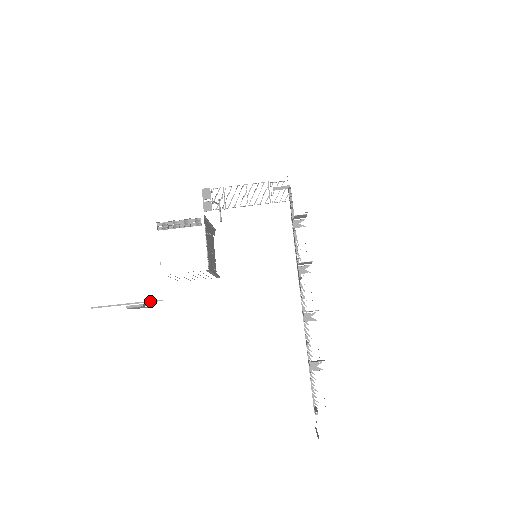
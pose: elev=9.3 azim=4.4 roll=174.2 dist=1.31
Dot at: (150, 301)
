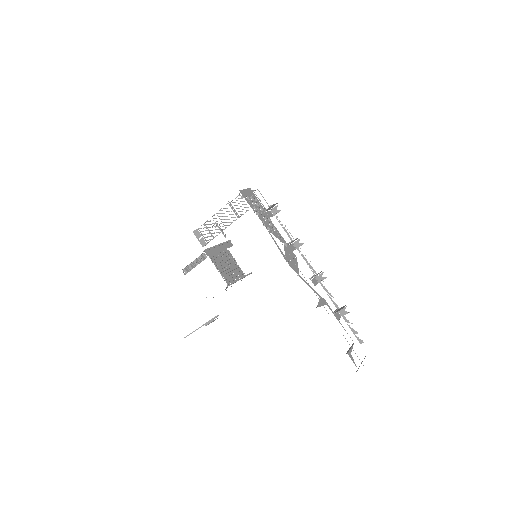
Dot at: occluded
